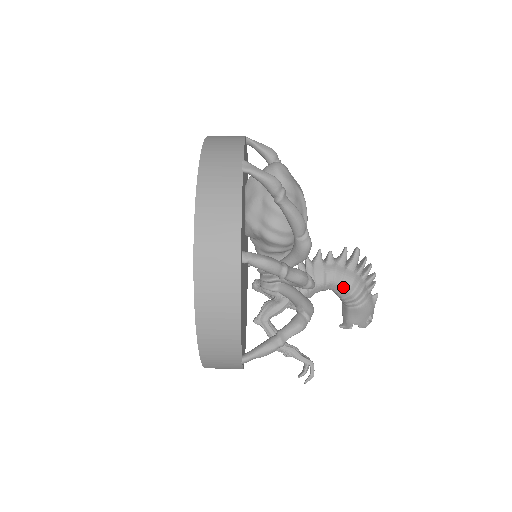
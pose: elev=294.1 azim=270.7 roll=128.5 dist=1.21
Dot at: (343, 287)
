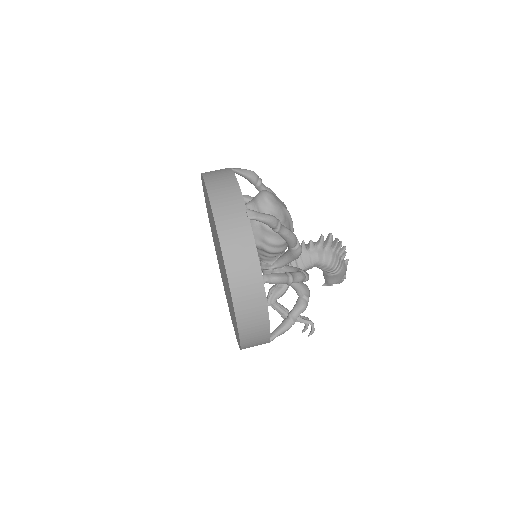
Dot at: (325, 265)
